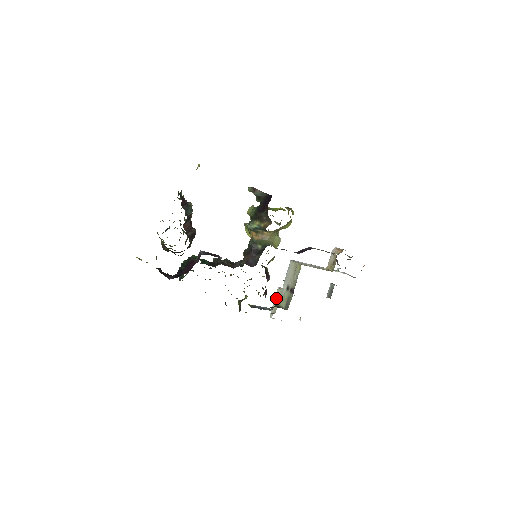
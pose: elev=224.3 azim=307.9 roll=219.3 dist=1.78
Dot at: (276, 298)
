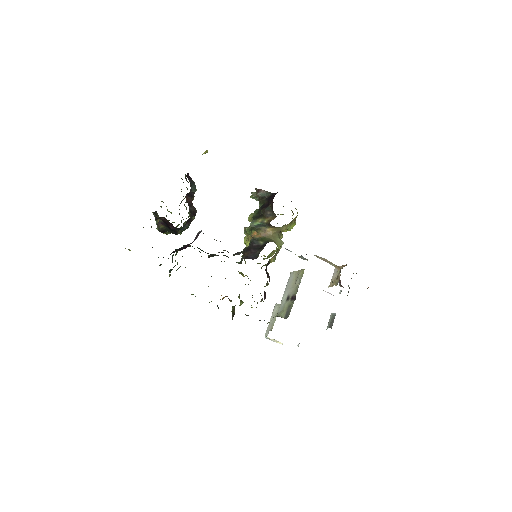
Dot at: (273, 314)
